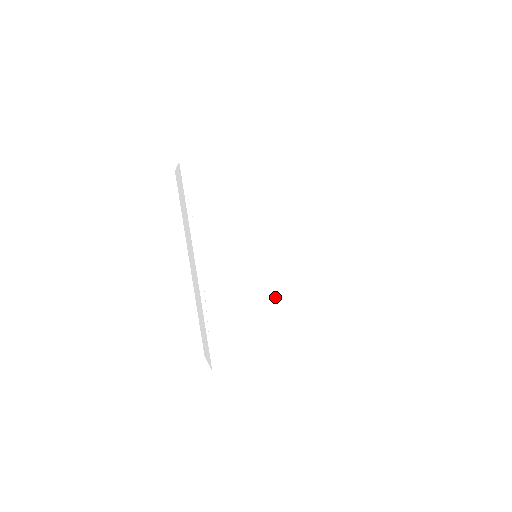
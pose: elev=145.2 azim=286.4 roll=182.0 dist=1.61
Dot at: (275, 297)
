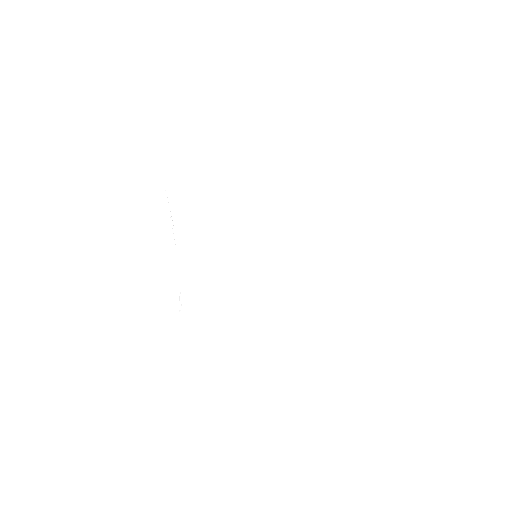
Dot at: (250, 309)
